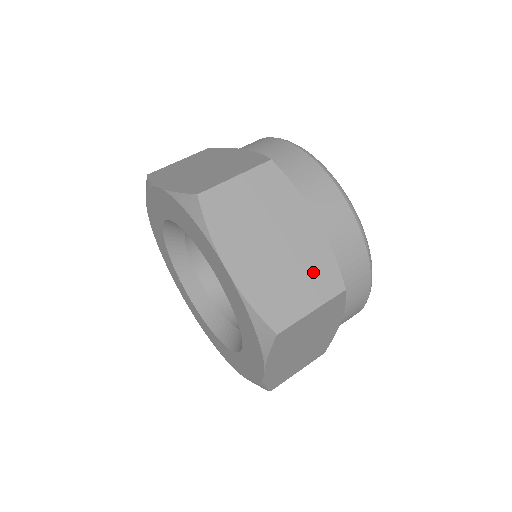
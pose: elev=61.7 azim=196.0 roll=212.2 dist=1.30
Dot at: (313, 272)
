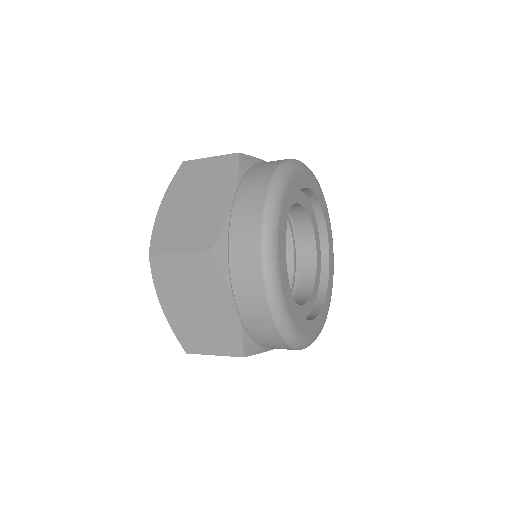
Dot at: (222, 336)
